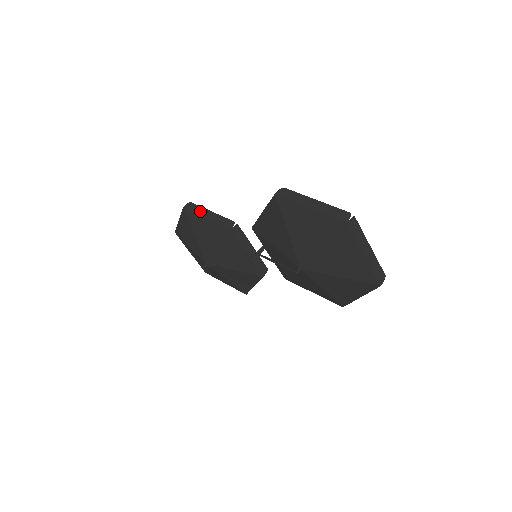
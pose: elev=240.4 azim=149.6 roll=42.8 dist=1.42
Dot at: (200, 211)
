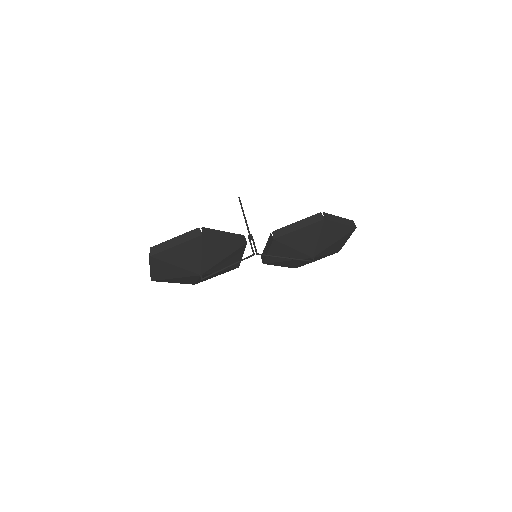
Dot at: (217, 234)
